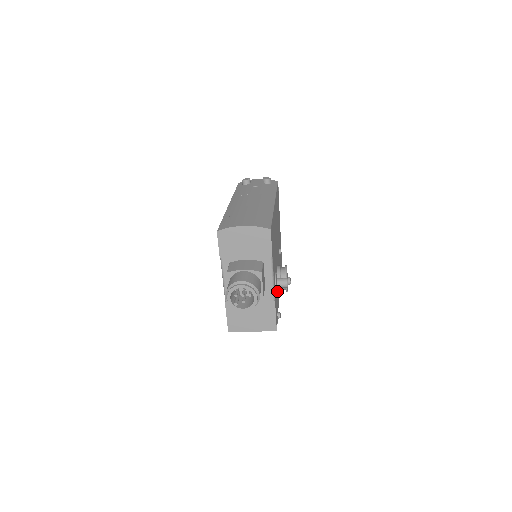
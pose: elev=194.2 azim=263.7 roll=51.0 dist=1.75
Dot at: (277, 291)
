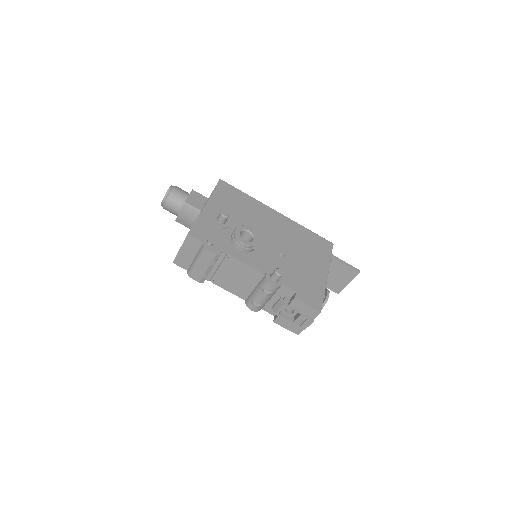
Dot at: (218, 226)
